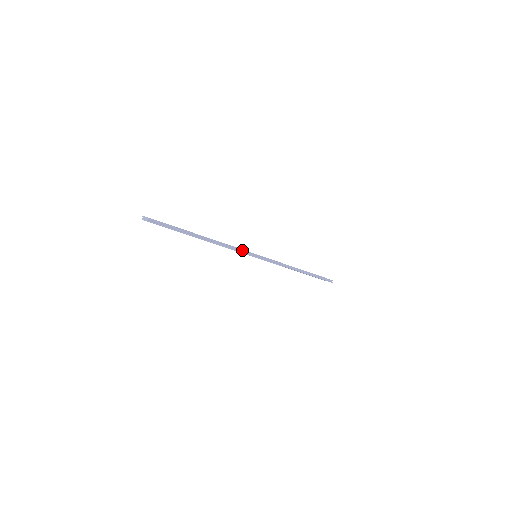
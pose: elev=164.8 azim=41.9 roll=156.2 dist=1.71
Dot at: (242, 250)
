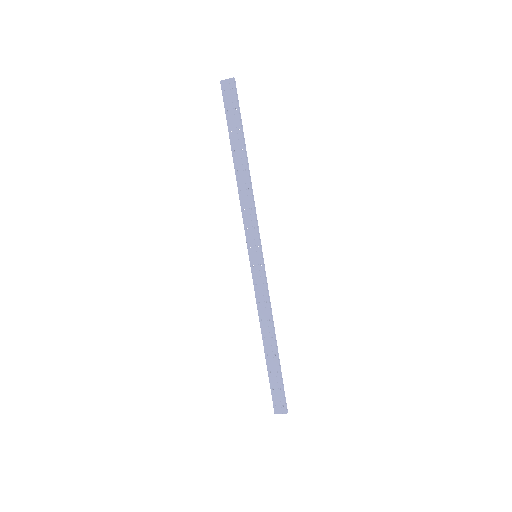
Dot at: (257, 223)
